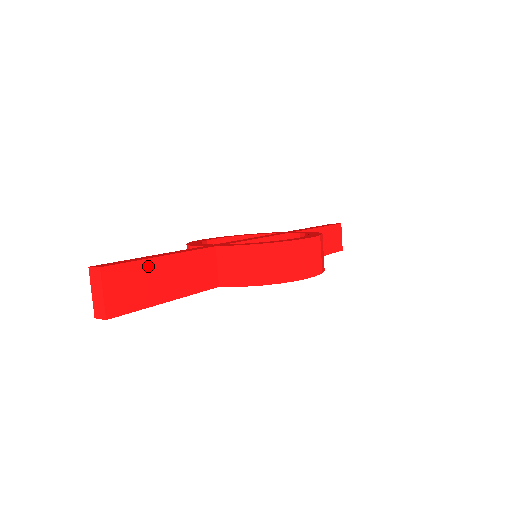
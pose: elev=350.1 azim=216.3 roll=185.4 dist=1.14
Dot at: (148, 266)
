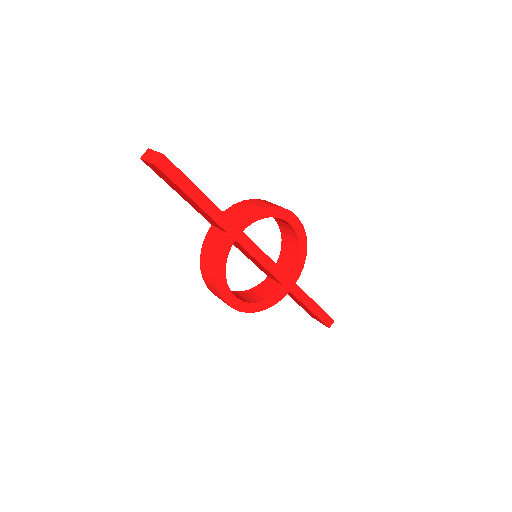
Dot at: occluded
